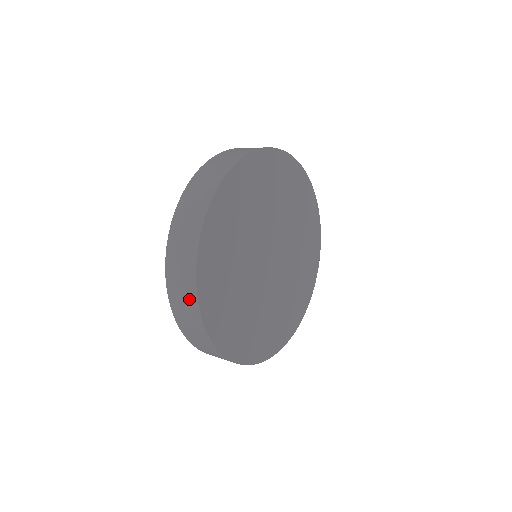
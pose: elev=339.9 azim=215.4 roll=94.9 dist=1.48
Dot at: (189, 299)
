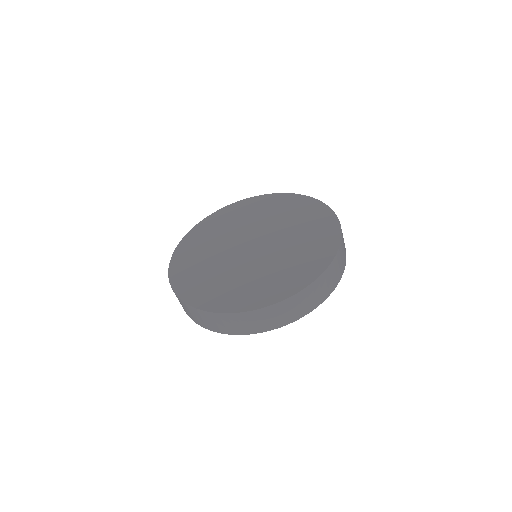
Dot at: occluded
